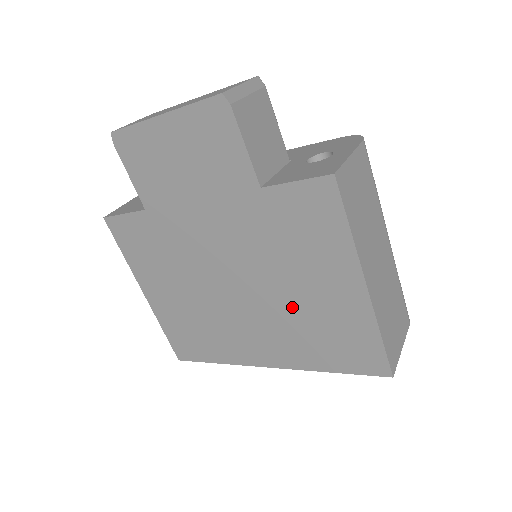
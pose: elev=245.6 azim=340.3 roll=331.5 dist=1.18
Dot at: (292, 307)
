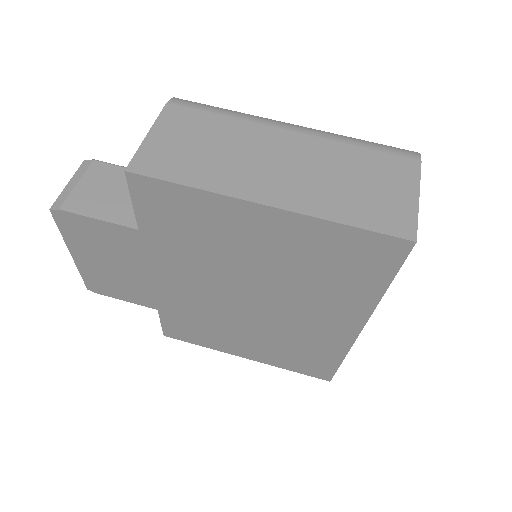
Dot at: (282, 275)
